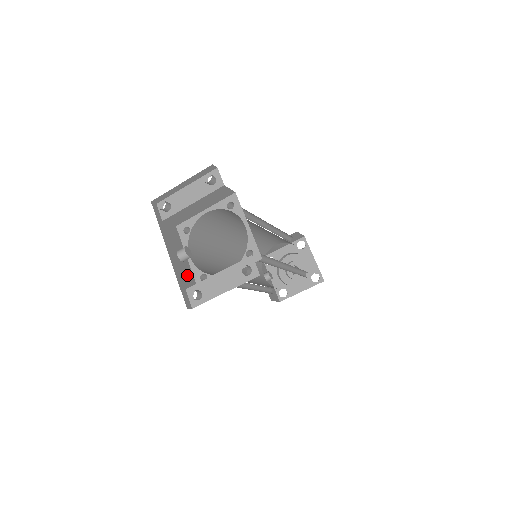
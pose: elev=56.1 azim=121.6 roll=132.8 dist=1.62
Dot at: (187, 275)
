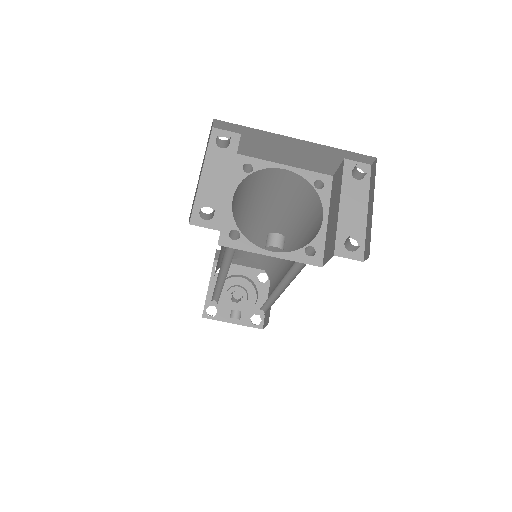
Dot at: occluded
